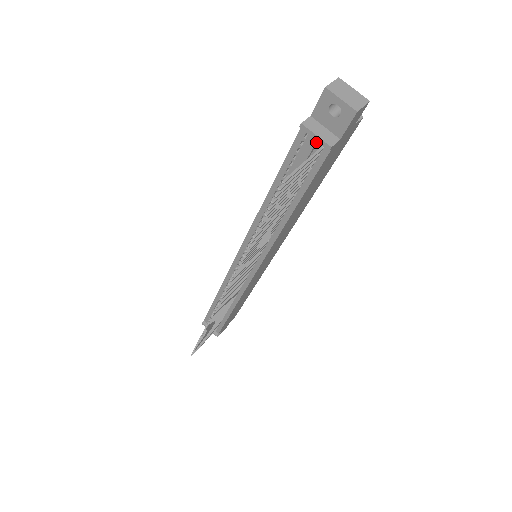
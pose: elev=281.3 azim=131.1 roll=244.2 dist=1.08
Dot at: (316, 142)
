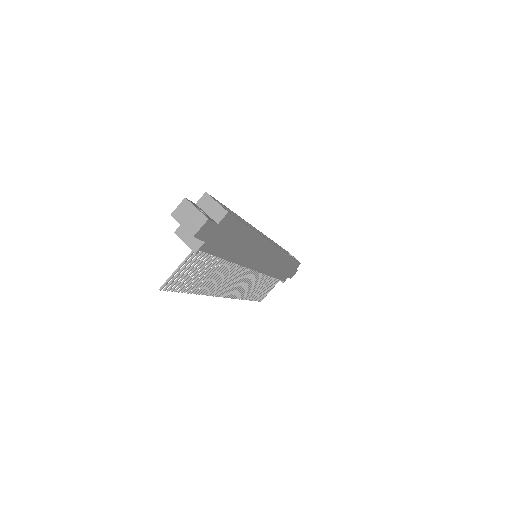
Dot at: (189, 245)
